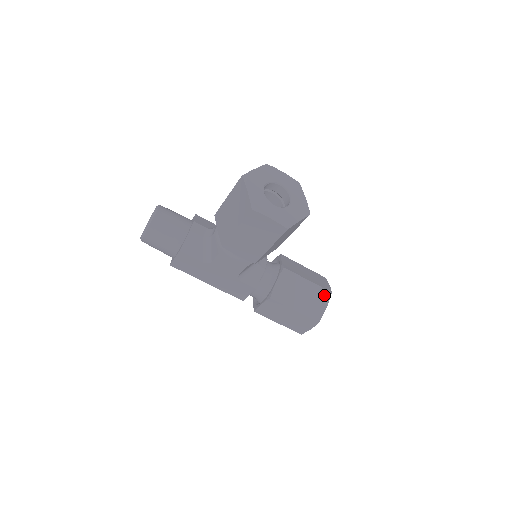
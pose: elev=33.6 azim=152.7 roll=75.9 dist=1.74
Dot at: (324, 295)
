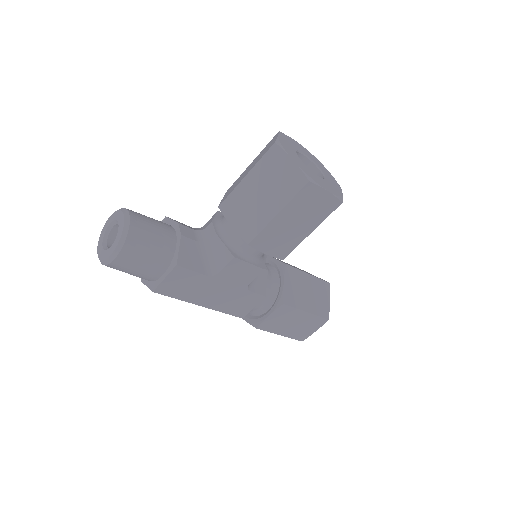
Dot at: (325, 287)
